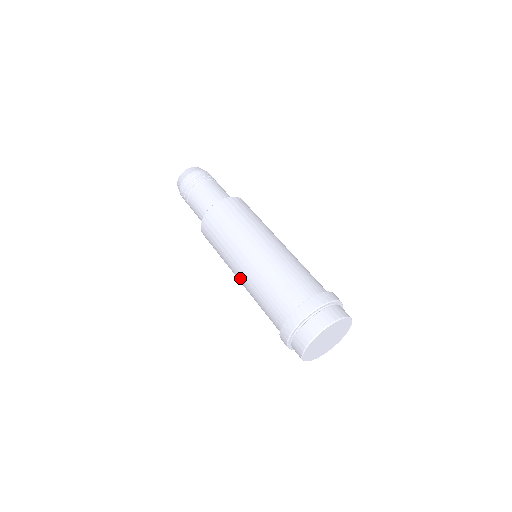
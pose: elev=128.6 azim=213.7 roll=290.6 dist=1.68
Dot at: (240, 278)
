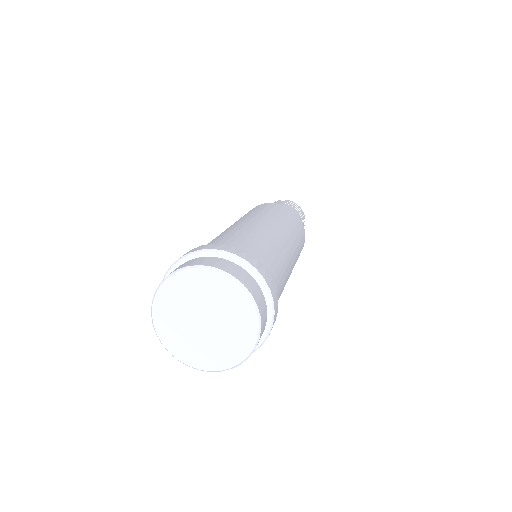
Dot at: occluded
